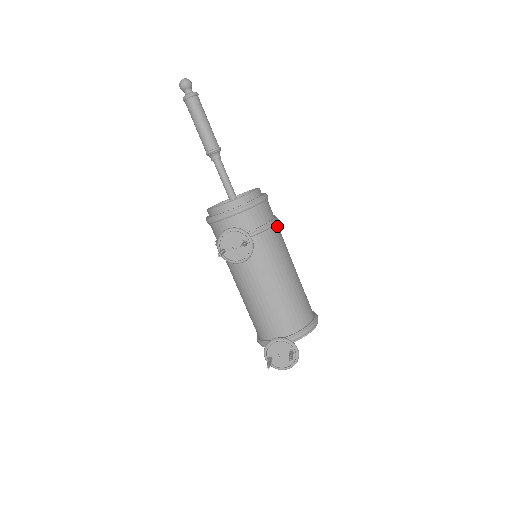
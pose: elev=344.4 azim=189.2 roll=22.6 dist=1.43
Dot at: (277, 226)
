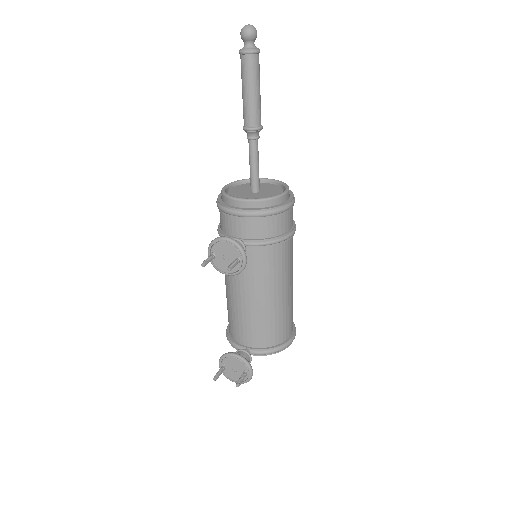
Dot at: (290, 238)
